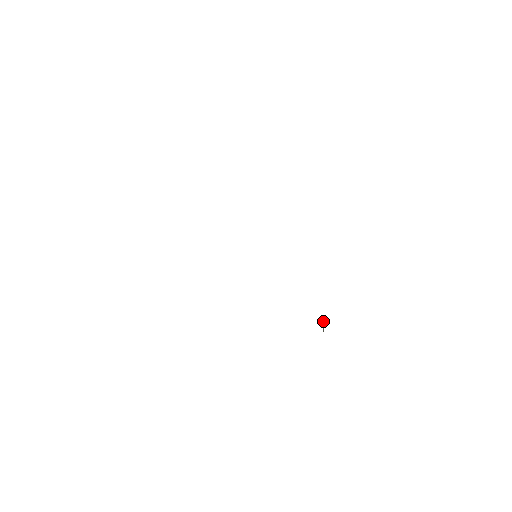
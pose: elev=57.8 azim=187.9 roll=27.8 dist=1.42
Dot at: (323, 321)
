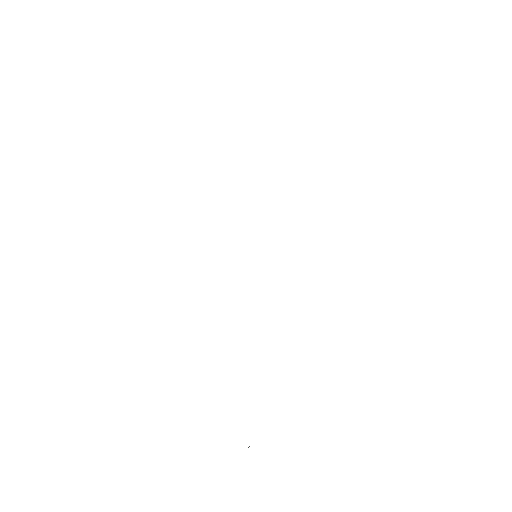
Dot at: occluded
